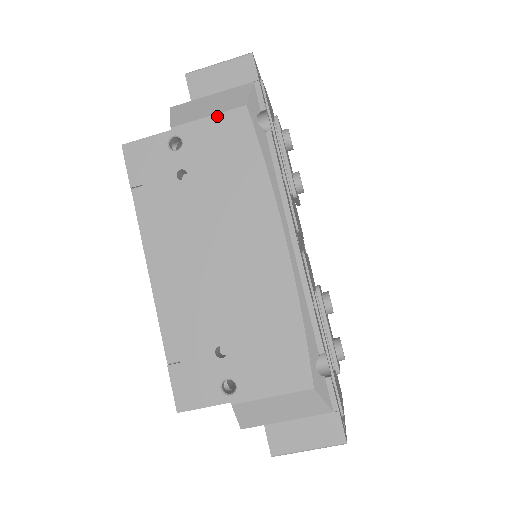
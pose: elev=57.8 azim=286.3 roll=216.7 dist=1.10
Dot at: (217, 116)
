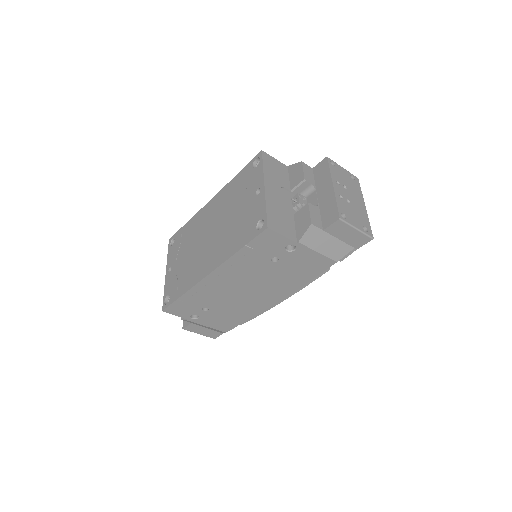
Dot at: (321, 256)
